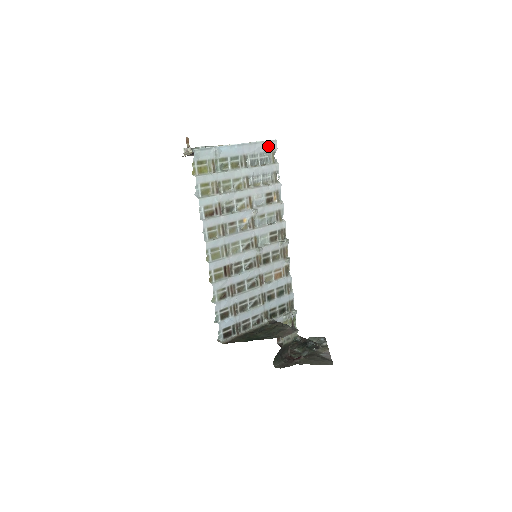
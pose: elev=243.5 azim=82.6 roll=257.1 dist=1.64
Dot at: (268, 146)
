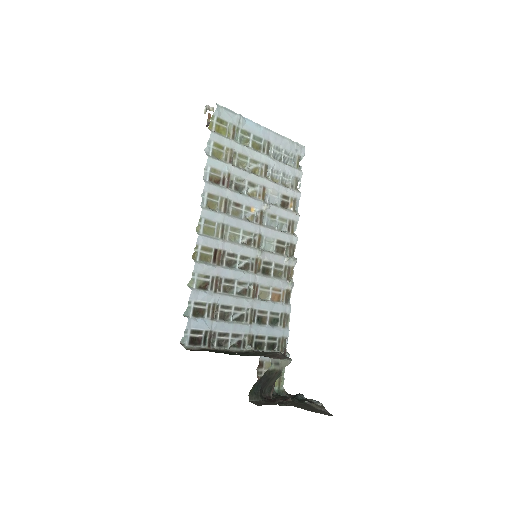
Dot at: (295, 148)
